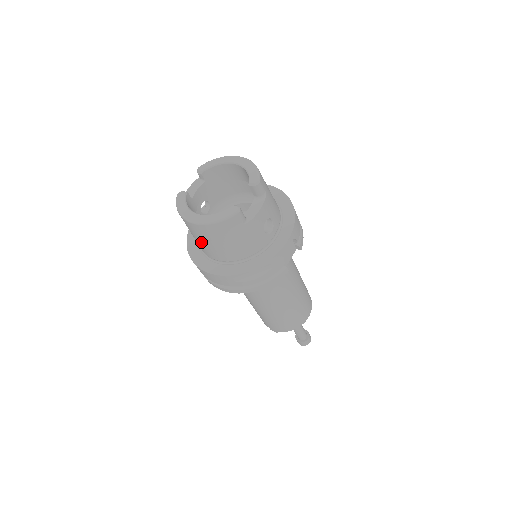
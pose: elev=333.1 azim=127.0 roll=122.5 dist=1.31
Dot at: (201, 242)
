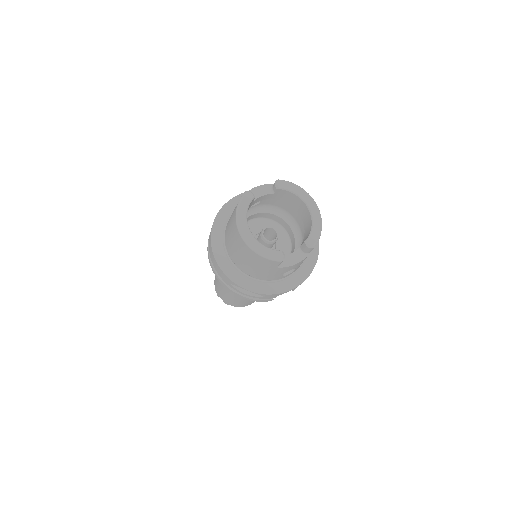
Dot at: (232, 242)
